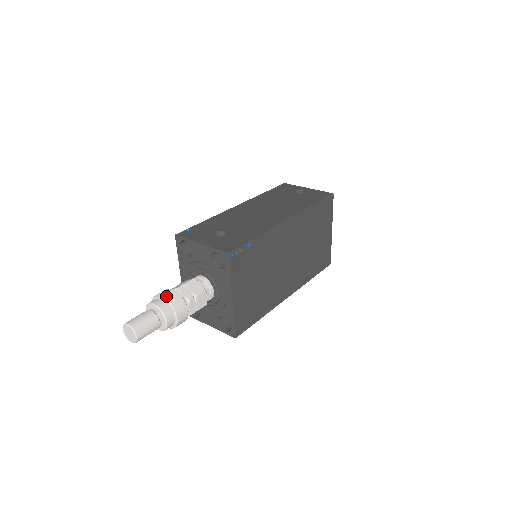
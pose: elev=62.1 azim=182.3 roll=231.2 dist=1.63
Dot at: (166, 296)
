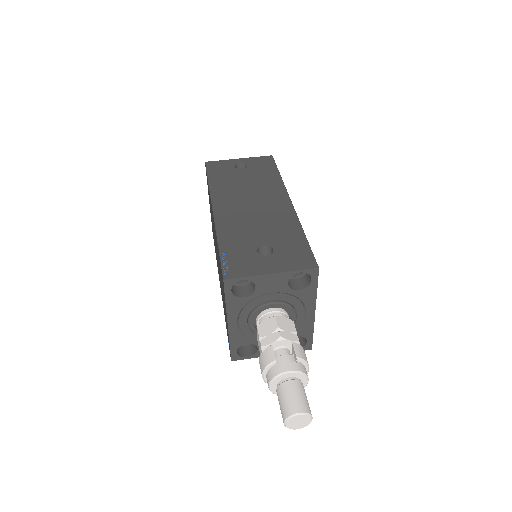
Dot at: occluded
